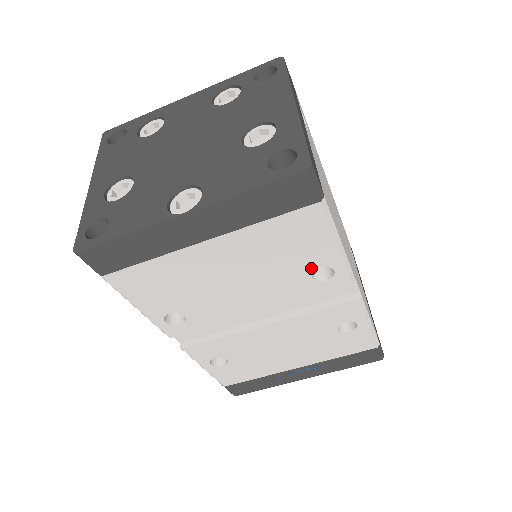
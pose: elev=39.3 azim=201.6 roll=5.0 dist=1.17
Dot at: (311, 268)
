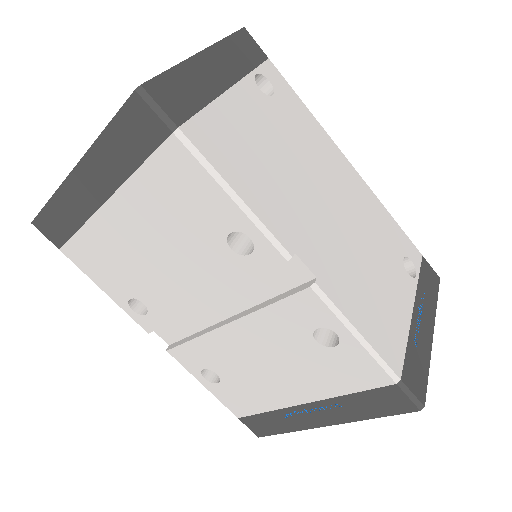
Dot at: (222, 234)
